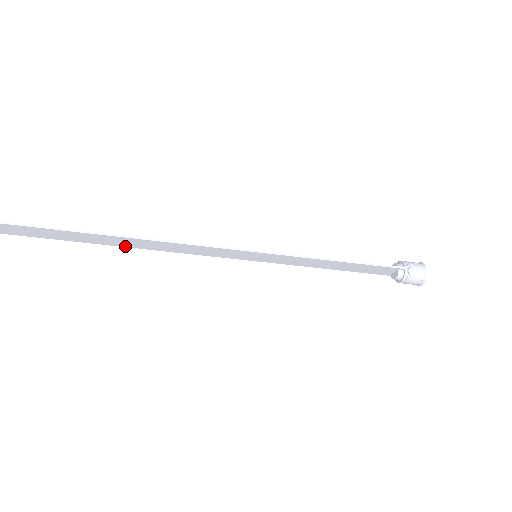
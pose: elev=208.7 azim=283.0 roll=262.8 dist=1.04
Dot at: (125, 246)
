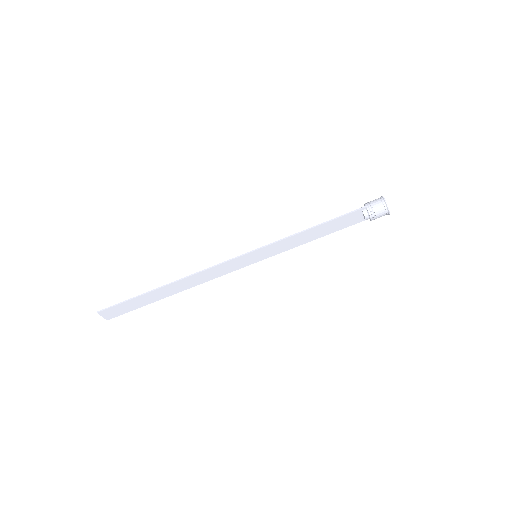
Dot at: (176, 293)
